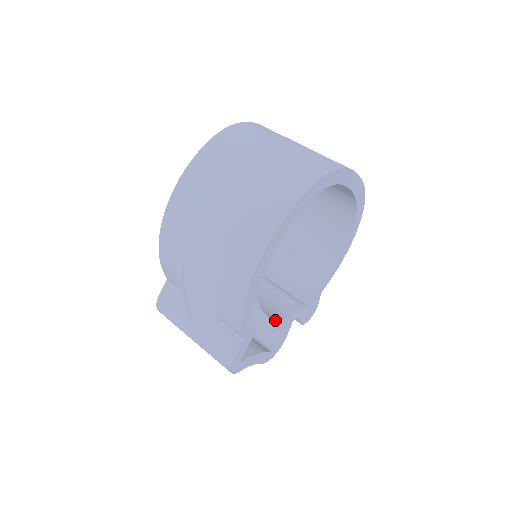
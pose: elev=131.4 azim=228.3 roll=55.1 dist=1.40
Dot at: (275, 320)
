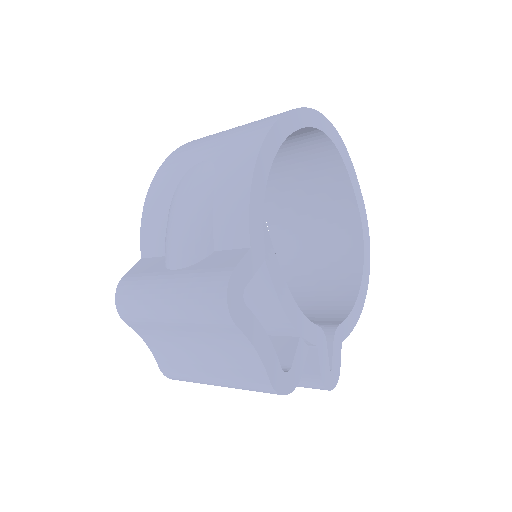
Dot at: (288, 288)
